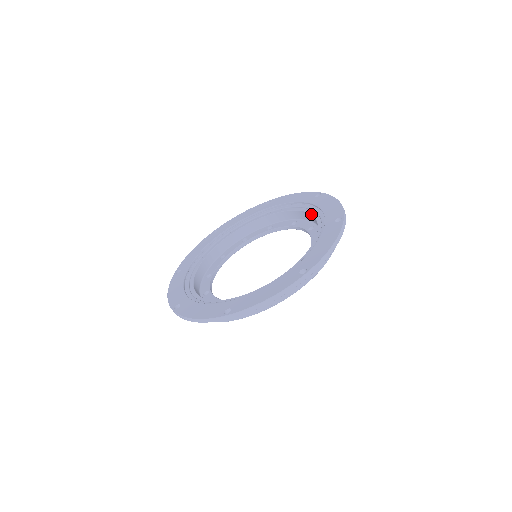
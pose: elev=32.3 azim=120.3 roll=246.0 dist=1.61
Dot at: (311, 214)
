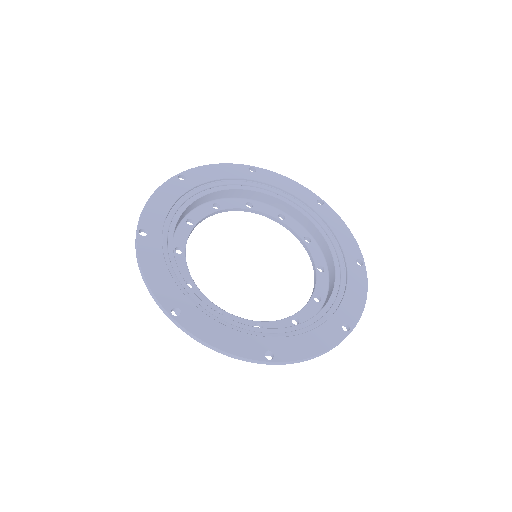
Dot at: (317, 227)
